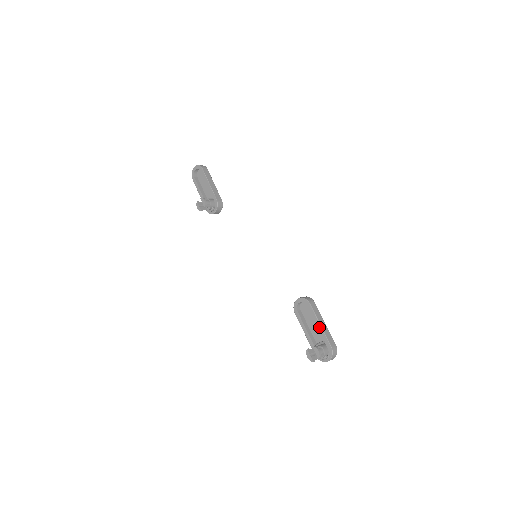
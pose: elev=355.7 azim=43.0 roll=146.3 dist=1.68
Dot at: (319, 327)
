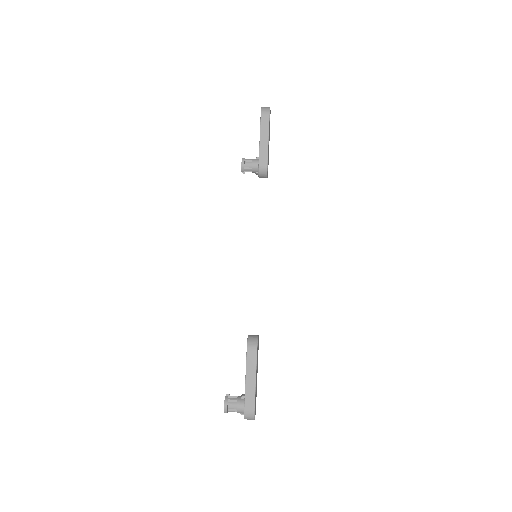
Dot at: (245, 381)
